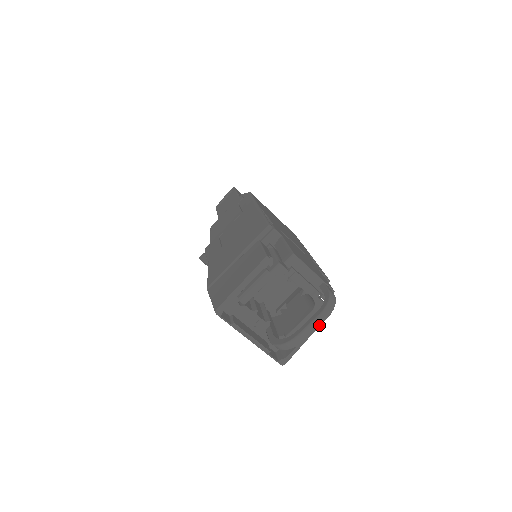
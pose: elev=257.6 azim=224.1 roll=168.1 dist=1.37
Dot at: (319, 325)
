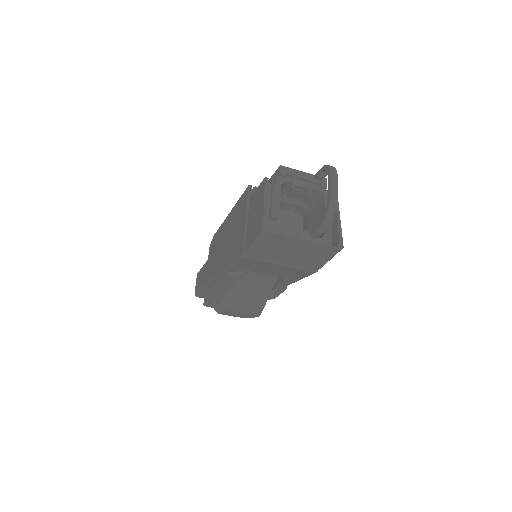
Dot at: (337, 180)
